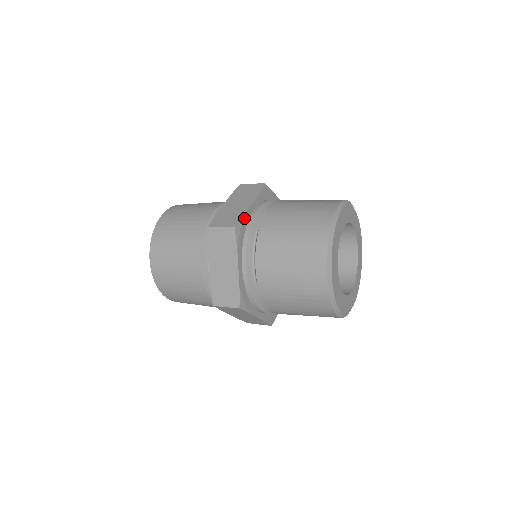
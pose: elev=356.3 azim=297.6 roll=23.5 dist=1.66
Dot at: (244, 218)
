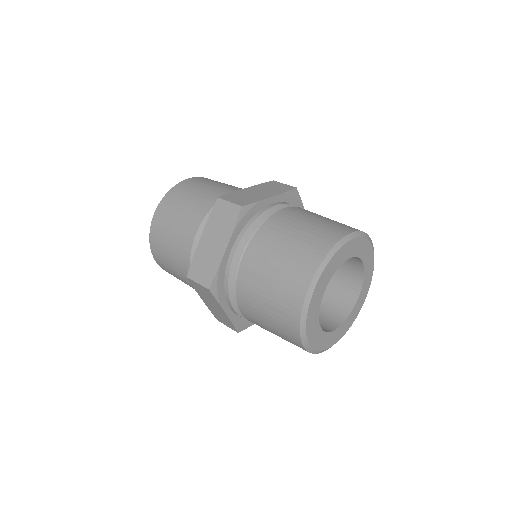
Dot at: (257, 204)
